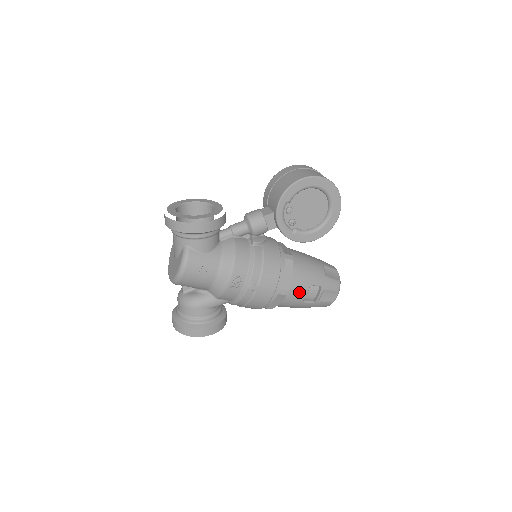
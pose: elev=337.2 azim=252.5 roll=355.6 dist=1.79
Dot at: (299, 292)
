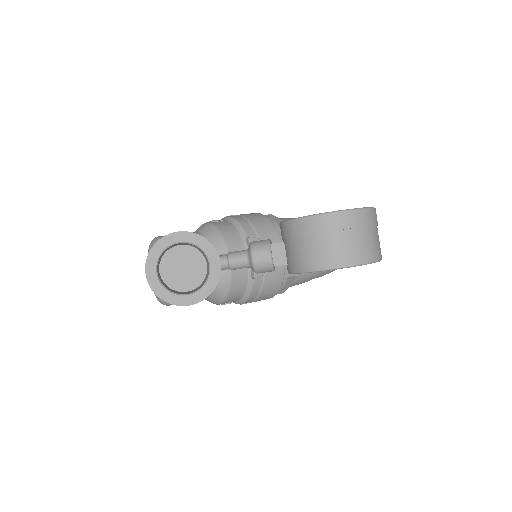
Dot at: occluded
